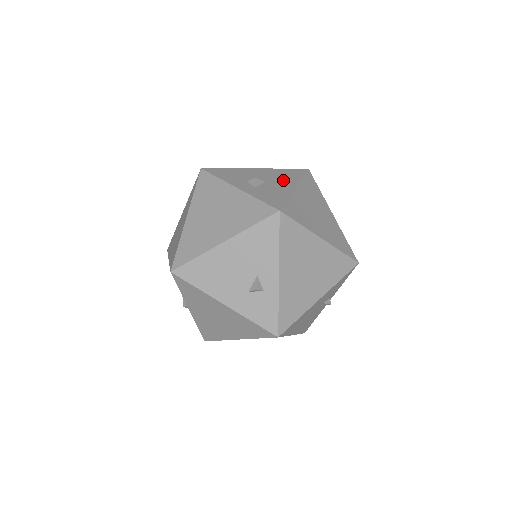
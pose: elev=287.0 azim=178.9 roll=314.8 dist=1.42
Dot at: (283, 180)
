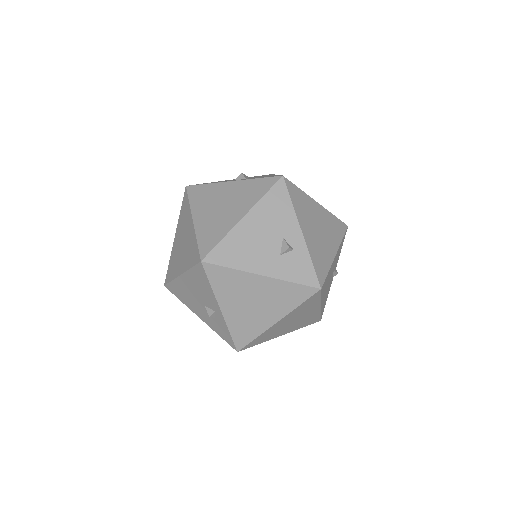
Dot at: occluded
